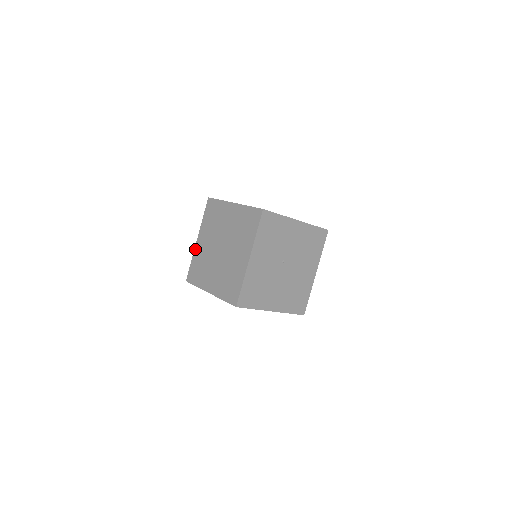
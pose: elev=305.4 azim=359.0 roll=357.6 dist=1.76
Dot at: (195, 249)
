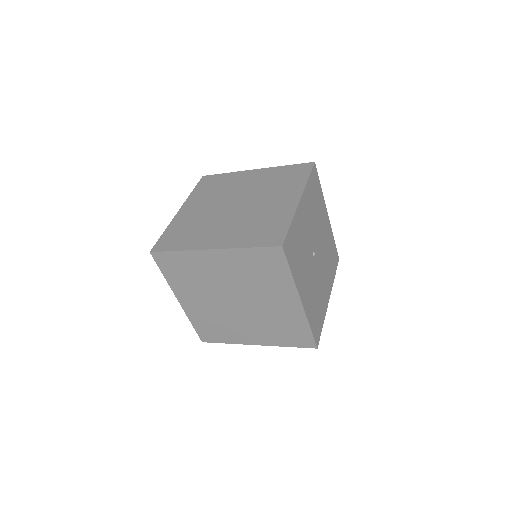
Dot at: (186, 311)
